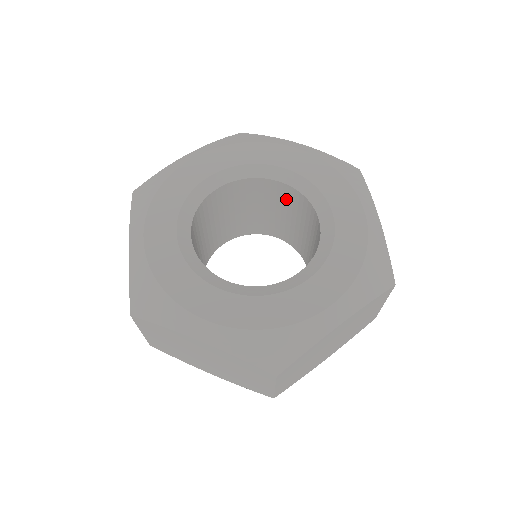
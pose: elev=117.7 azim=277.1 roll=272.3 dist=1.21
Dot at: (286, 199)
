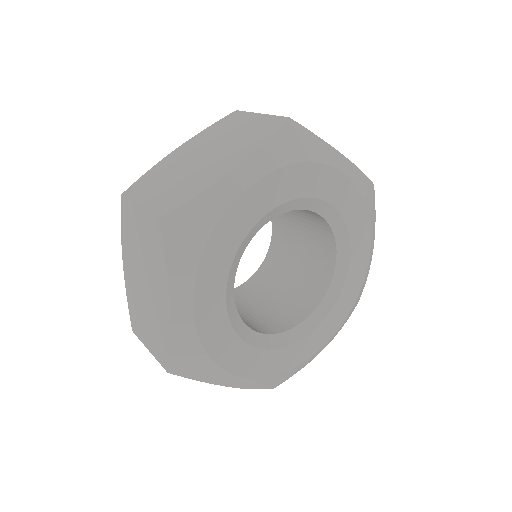
Dot at: occluded
